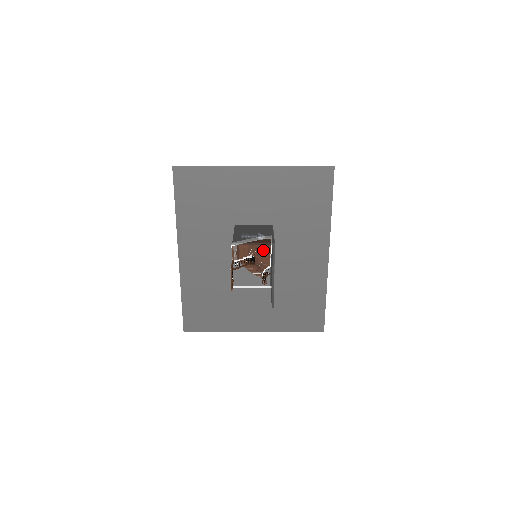
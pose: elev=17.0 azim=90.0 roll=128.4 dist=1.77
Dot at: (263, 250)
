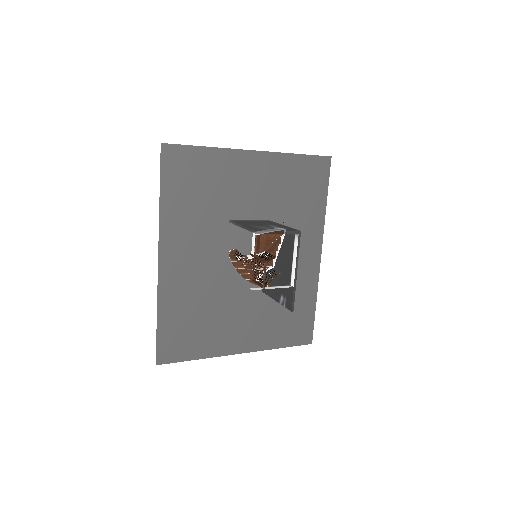
Dot at: (273, 245)
